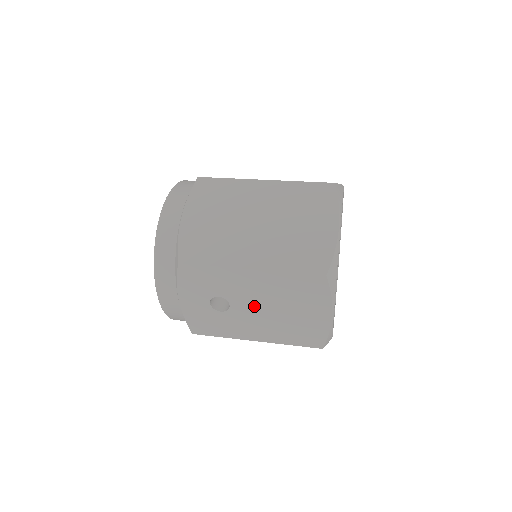
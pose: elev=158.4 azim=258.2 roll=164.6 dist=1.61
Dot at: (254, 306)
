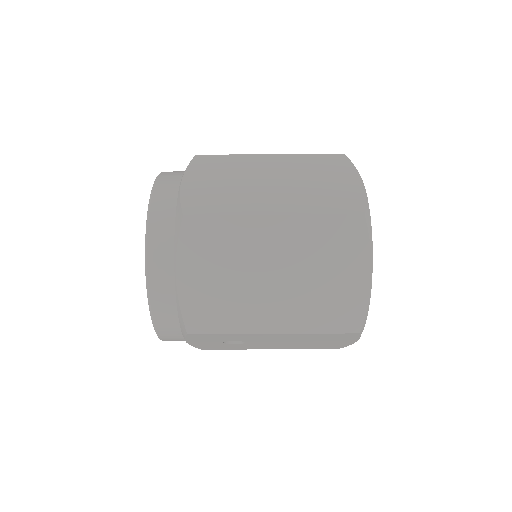
Dot at: (273, 342)
